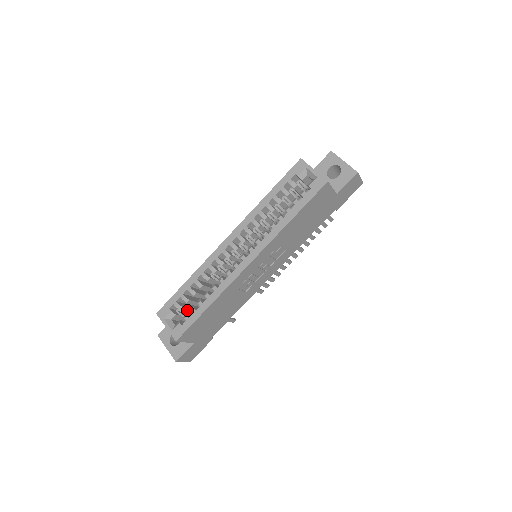
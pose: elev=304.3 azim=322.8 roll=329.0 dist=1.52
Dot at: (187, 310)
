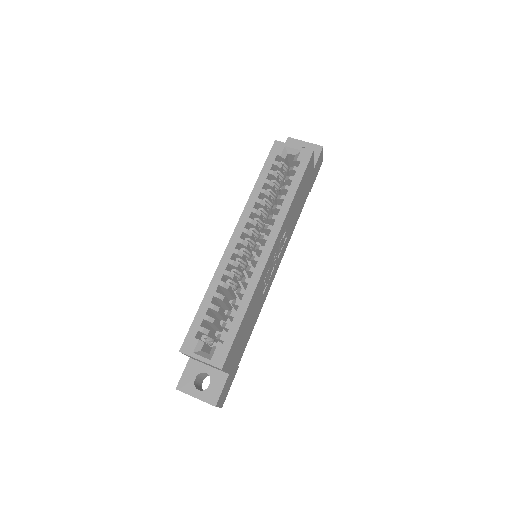
Dot at: (211, 336)
